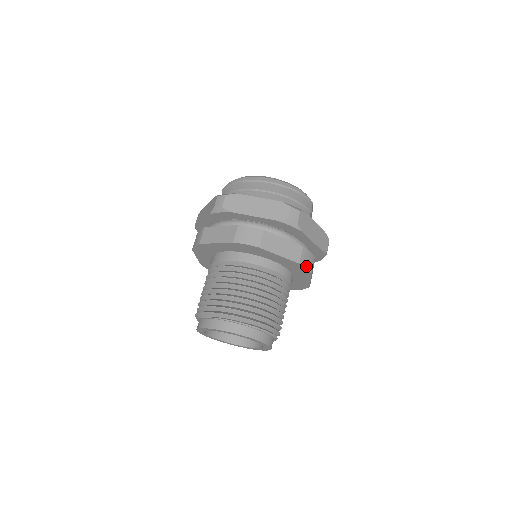
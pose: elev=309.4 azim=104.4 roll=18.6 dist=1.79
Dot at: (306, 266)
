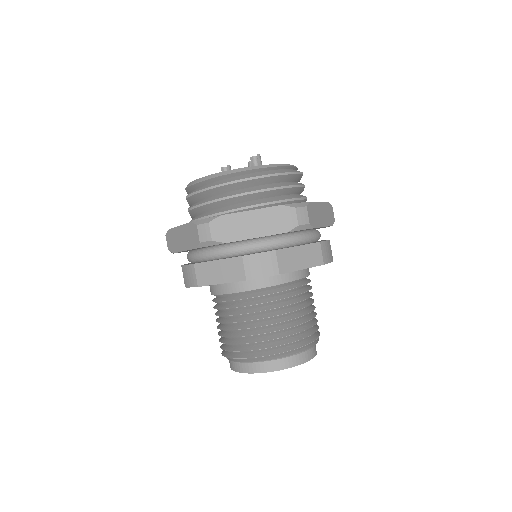
Dot at: (329, 260)
